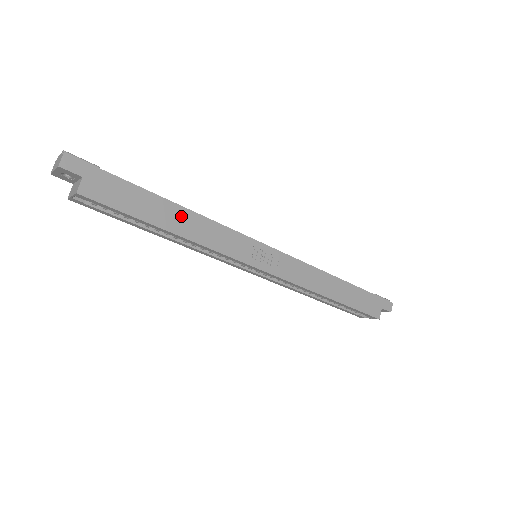
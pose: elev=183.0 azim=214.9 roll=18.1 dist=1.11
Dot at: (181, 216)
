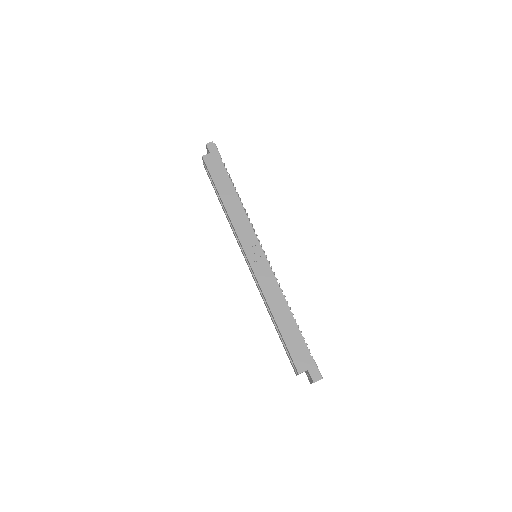
Dot at: (233, 197)
